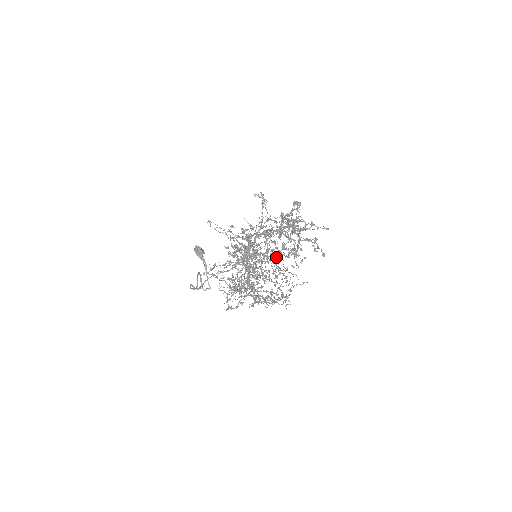
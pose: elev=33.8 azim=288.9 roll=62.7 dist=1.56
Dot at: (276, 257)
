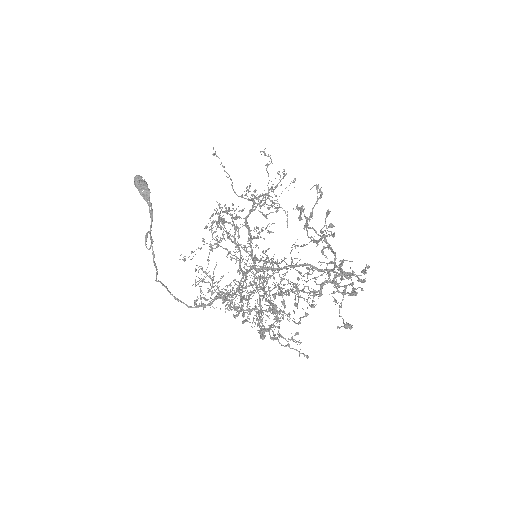
Dot at: (296, 284)
